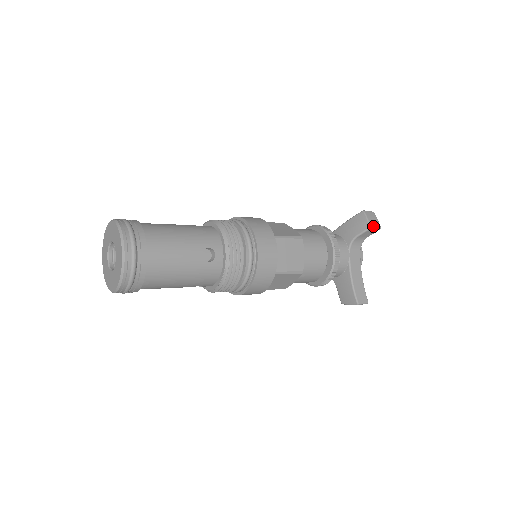
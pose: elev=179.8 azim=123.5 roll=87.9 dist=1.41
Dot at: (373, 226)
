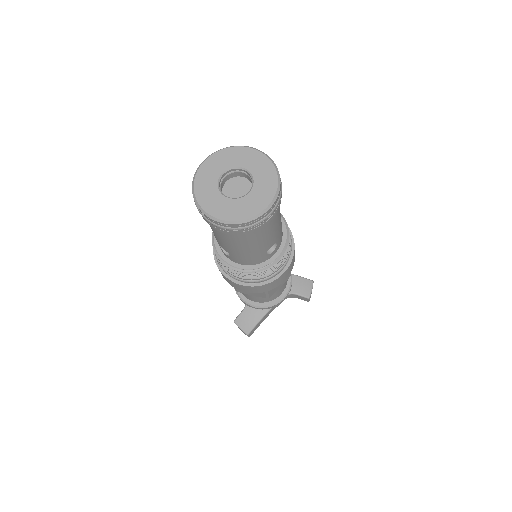
Dot at: occluded
